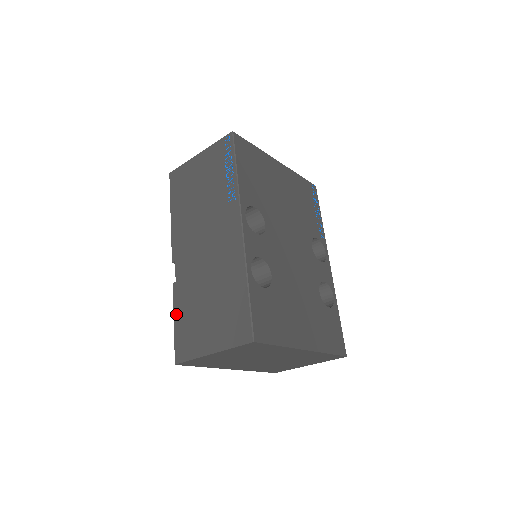
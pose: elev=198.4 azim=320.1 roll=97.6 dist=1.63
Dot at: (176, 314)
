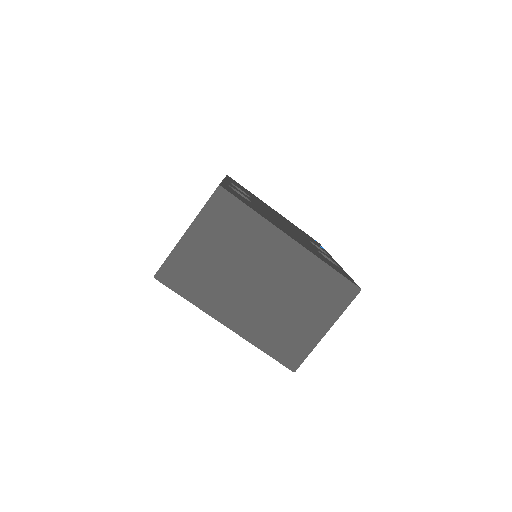
Dot at: occluded
